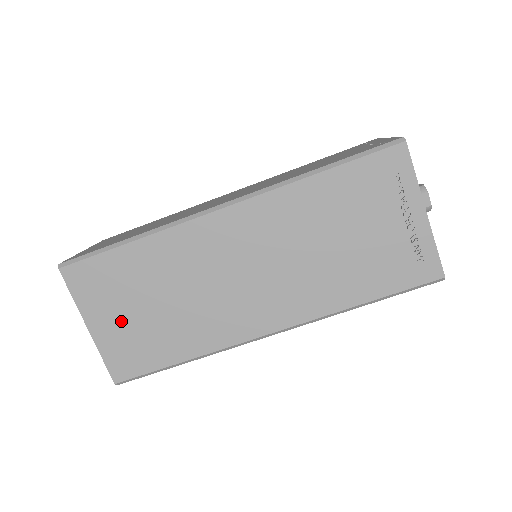
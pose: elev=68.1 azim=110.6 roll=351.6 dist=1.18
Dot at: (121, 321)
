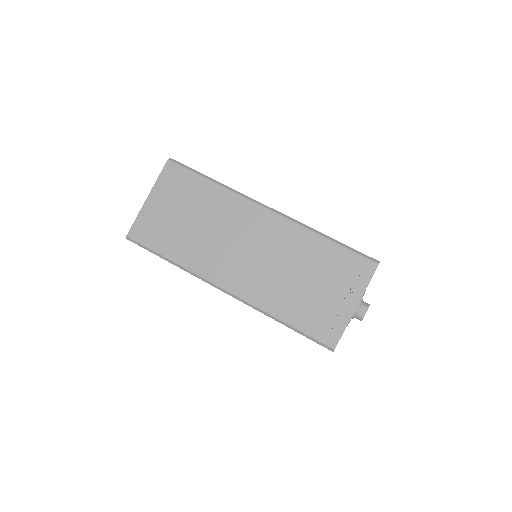
Dot at: (166, 210)
